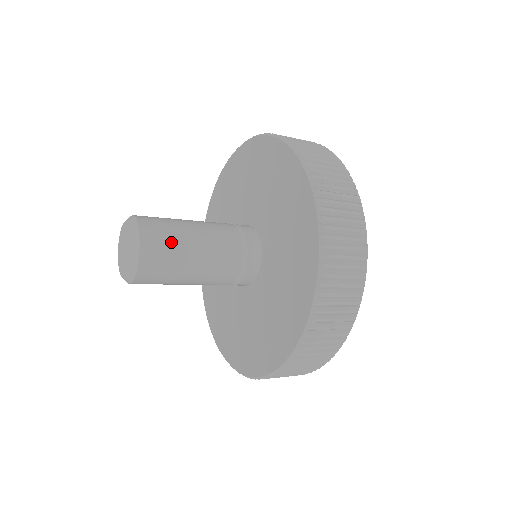
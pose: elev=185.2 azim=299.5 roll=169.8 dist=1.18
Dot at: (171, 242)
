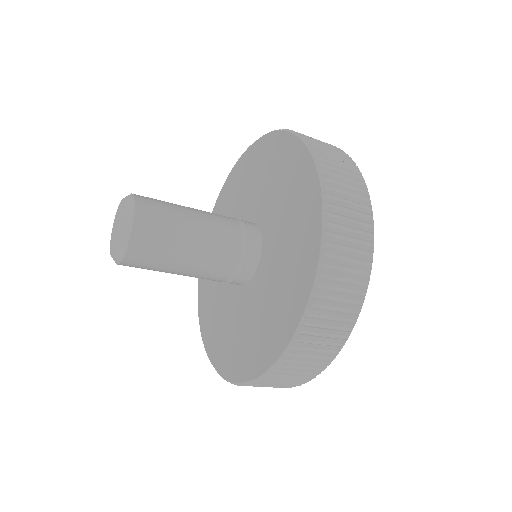
Dot at: (167, 210)
